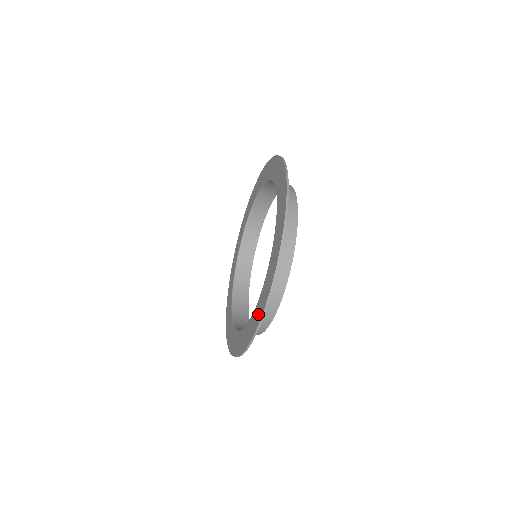
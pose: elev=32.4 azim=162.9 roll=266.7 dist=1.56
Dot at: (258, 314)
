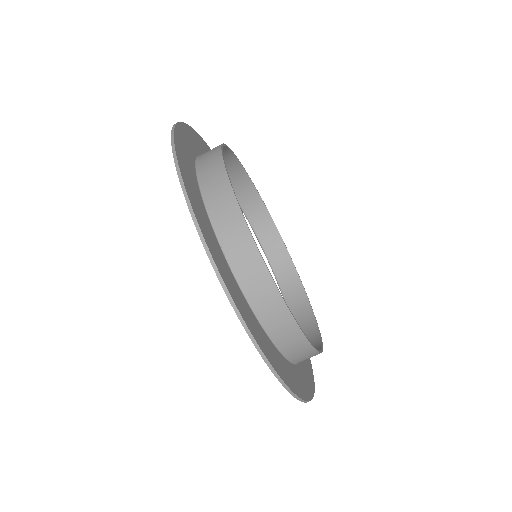
Dot at: occluded
